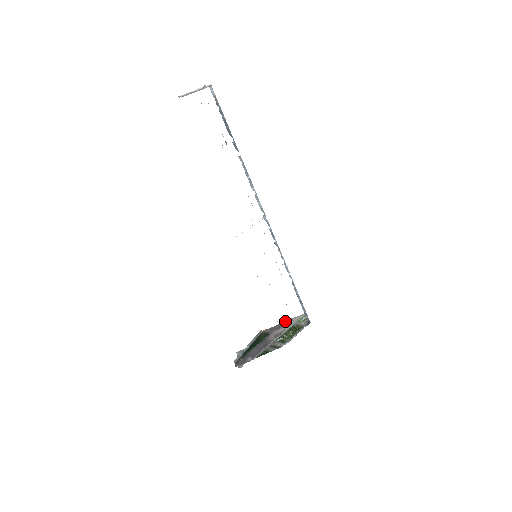
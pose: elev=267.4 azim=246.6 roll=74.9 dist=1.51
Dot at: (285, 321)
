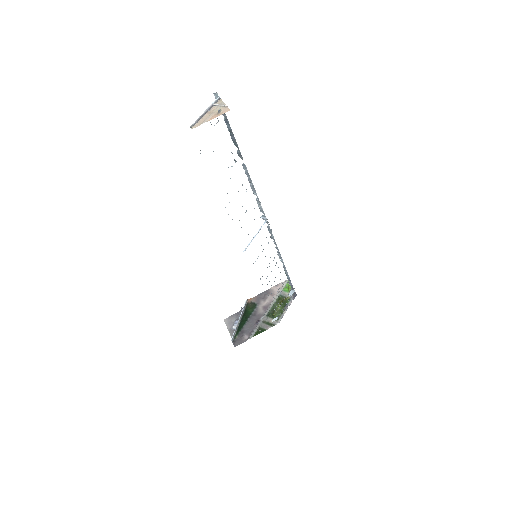
Dot at: (269, 289)
